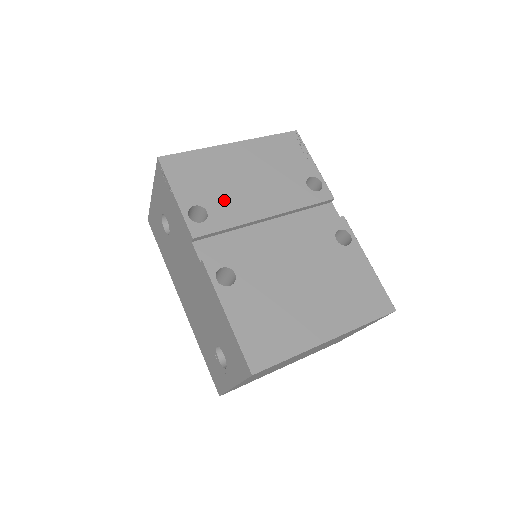
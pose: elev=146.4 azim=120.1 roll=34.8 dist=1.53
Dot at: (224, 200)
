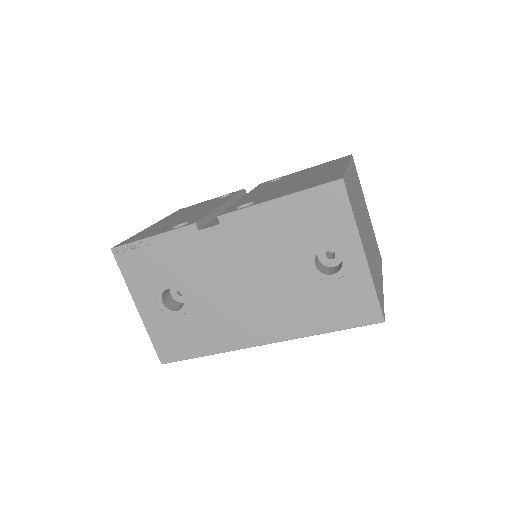
Dot at: (186, 219)
